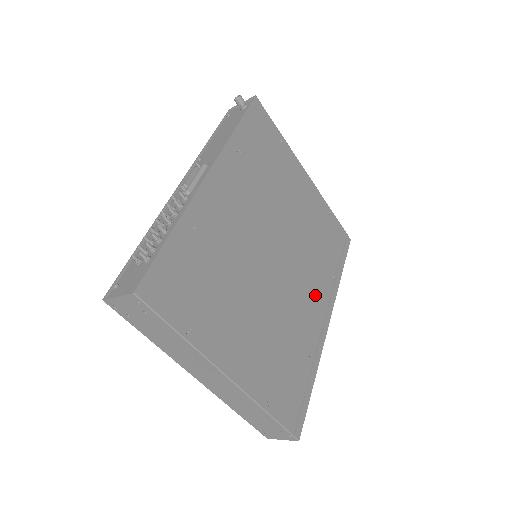
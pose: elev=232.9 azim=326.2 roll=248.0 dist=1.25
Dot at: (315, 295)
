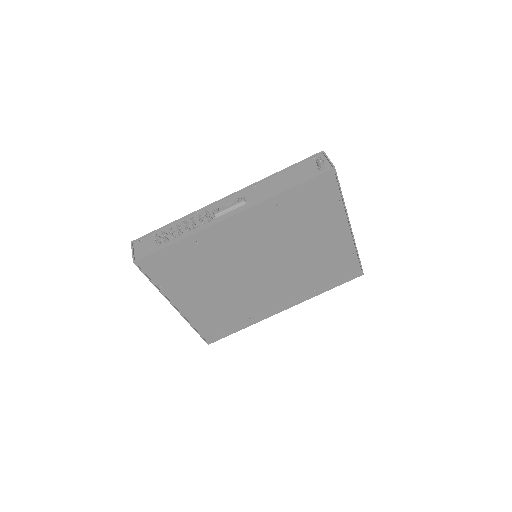
Dot at: (285, 294)
